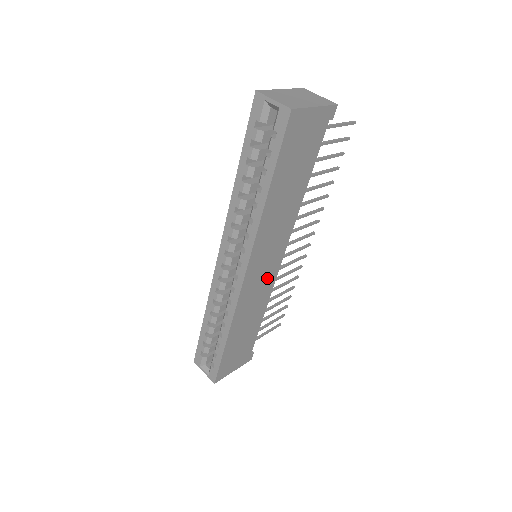
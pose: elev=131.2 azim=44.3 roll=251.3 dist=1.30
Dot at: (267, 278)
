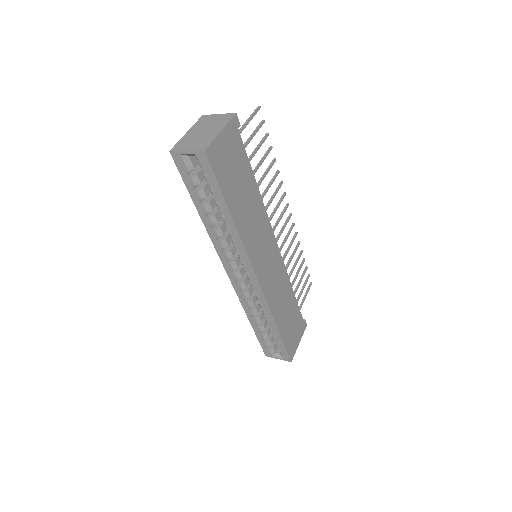
Dot at: (275, 266)
